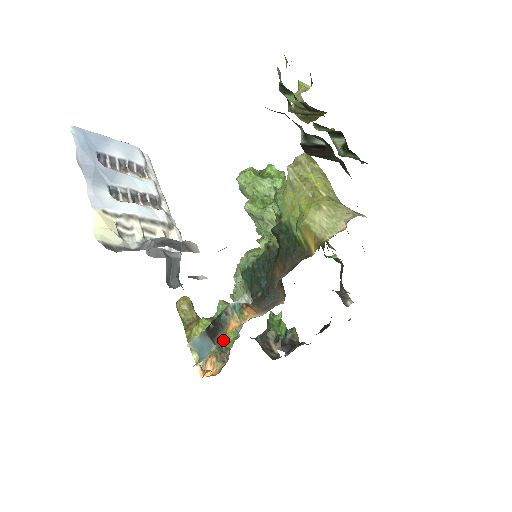
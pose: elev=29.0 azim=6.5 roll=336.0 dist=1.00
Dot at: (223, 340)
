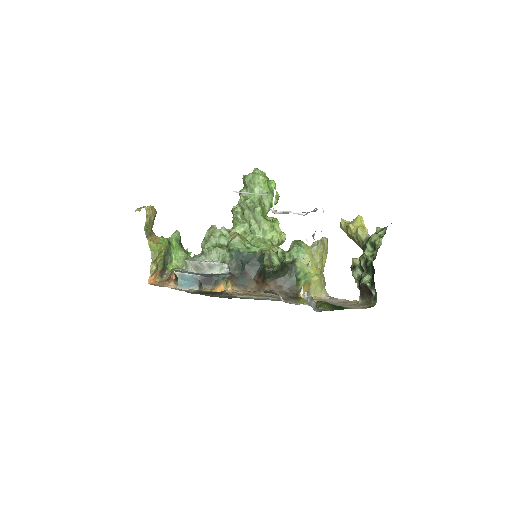
Dot at: (167, 261)
